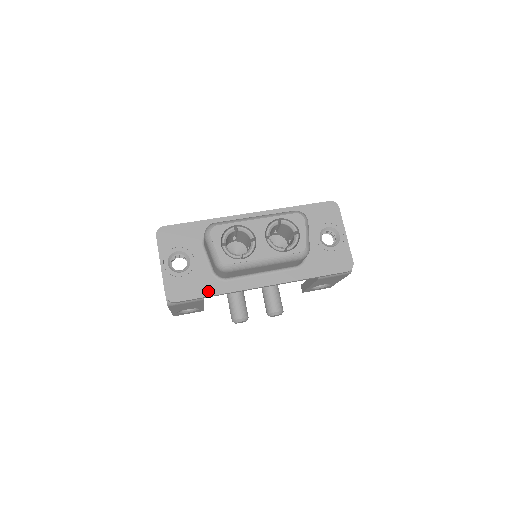
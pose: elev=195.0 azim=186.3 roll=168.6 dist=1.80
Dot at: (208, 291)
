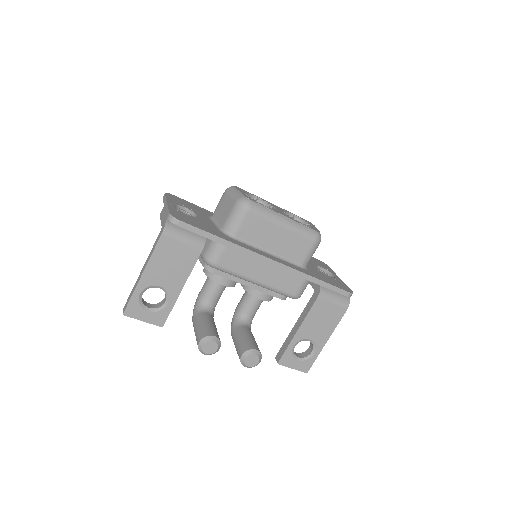
Dot at: (215, 233)
